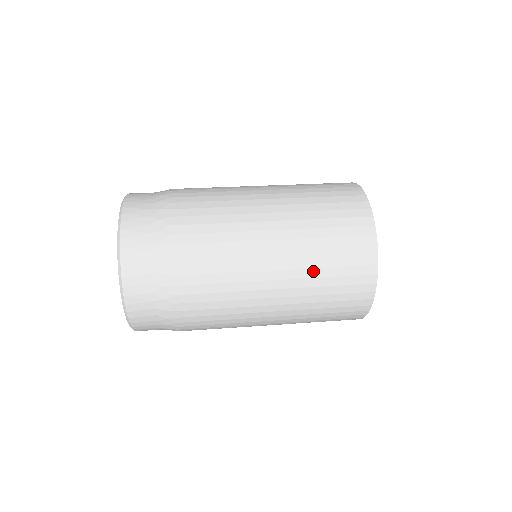
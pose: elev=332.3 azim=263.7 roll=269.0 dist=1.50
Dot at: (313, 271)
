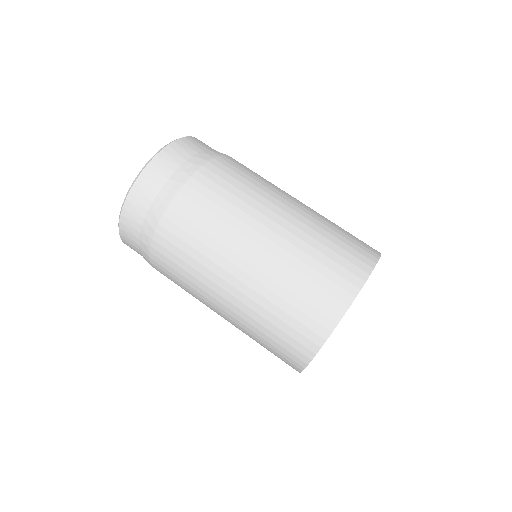
Dot at: (250, 337)
